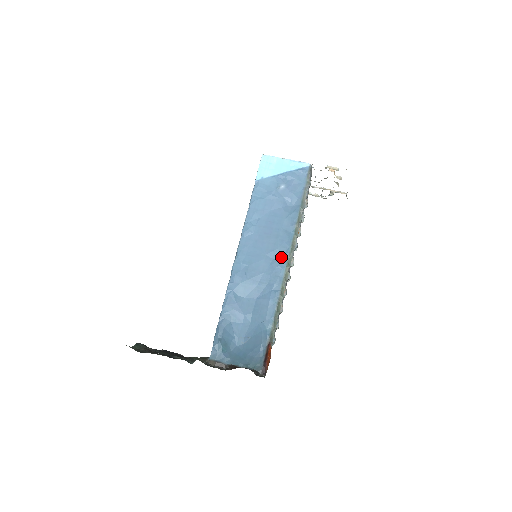
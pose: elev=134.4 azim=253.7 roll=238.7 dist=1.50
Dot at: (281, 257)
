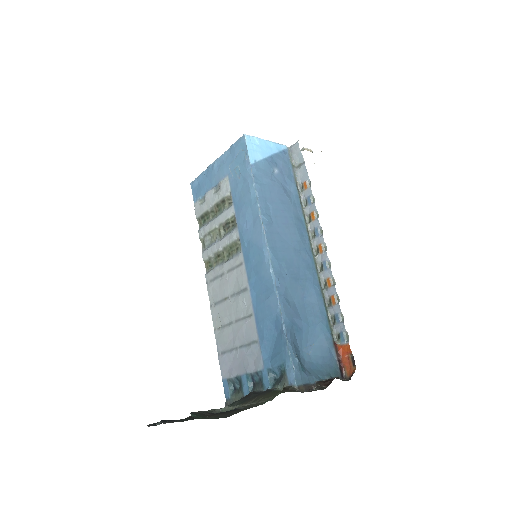
Dot at: (306, 247)
